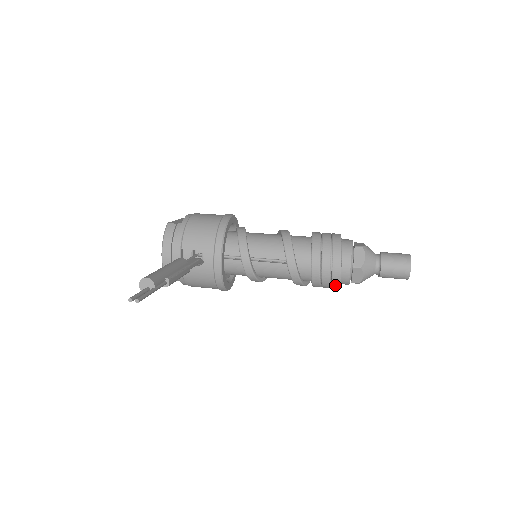
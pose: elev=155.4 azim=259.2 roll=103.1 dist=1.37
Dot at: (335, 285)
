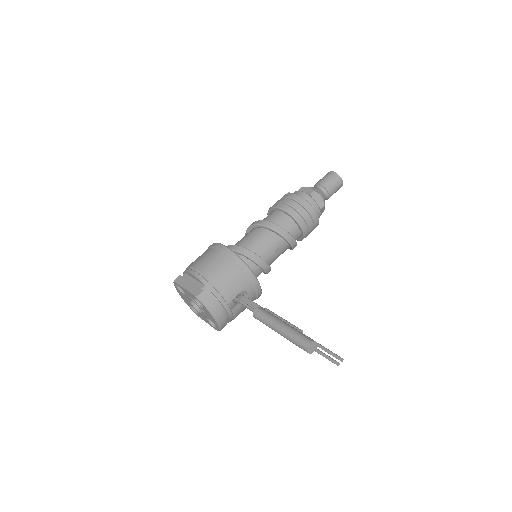
Dot at: occluded
